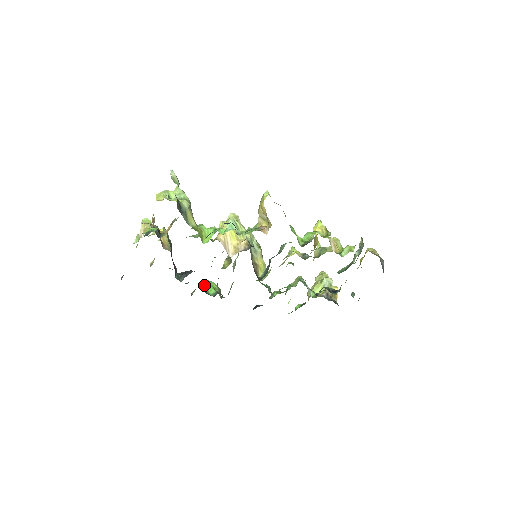
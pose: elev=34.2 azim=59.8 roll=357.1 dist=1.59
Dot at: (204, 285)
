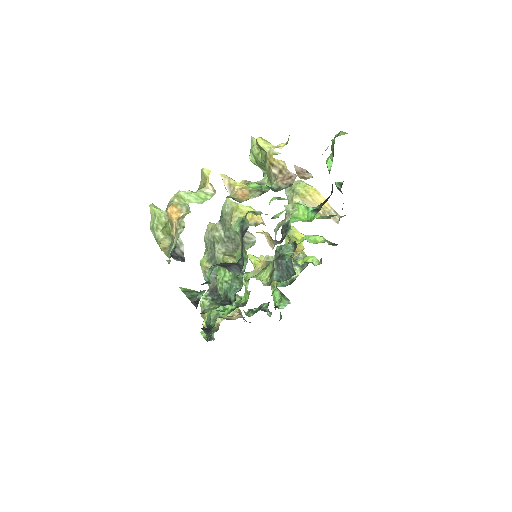
Dot at: occluded
